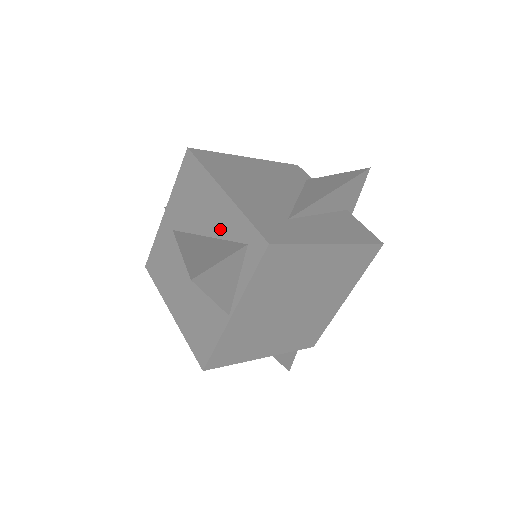
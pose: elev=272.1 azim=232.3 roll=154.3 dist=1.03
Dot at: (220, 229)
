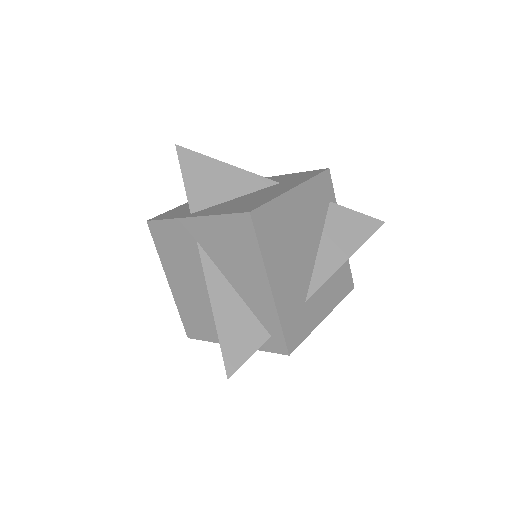
Dot at: (251, 302)
